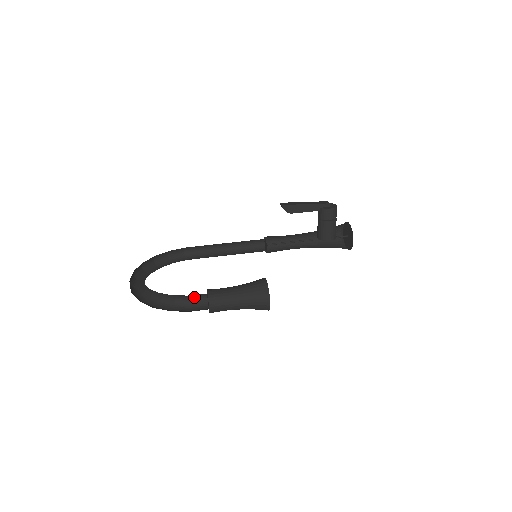
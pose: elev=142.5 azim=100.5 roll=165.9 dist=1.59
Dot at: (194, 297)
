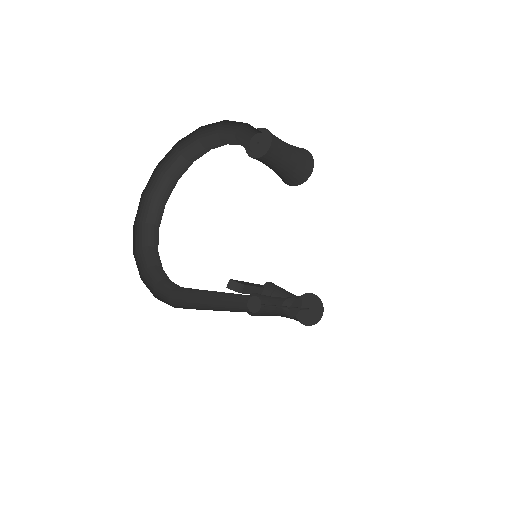
Dot at: occluded
